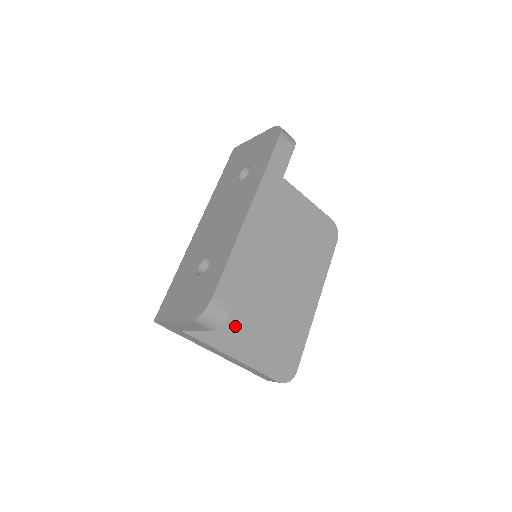
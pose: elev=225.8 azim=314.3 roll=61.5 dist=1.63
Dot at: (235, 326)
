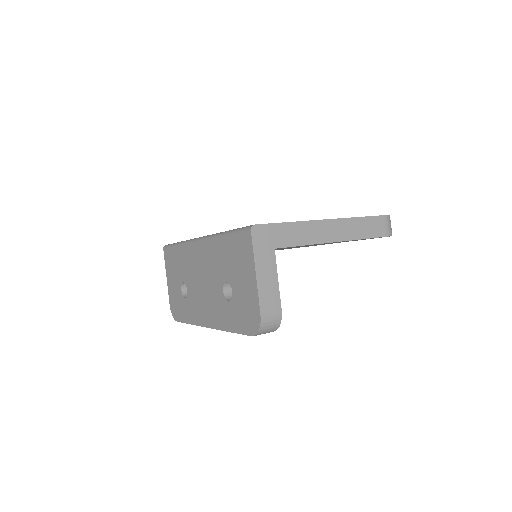
Dot at: occluded
